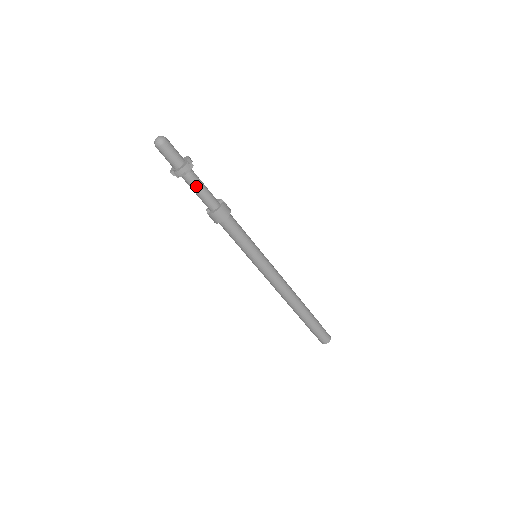
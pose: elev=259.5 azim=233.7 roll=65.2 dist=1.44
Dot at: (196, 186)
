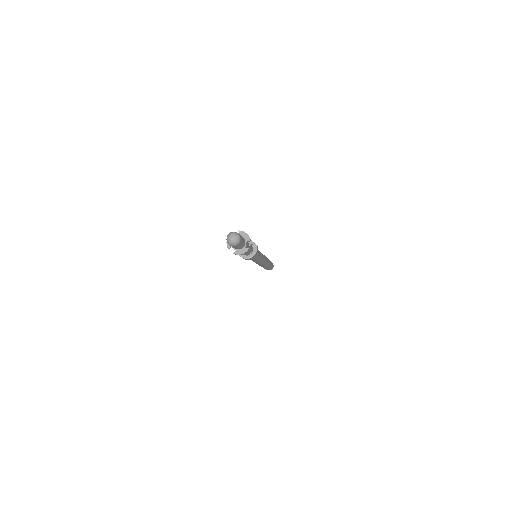
Dot at: occluded
